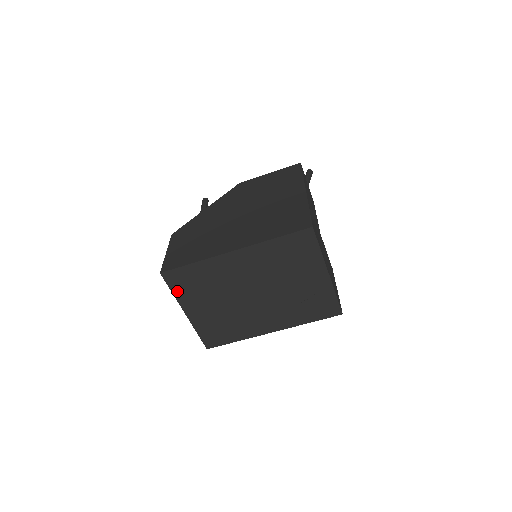
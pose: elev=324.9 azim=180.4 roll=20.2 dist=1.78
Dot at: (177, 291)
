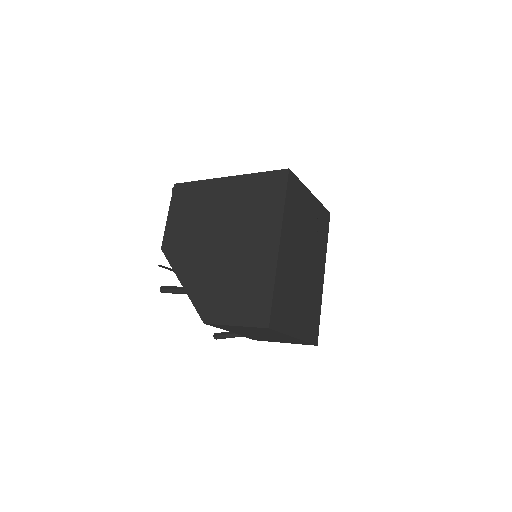
Dot at: (283, 327)
